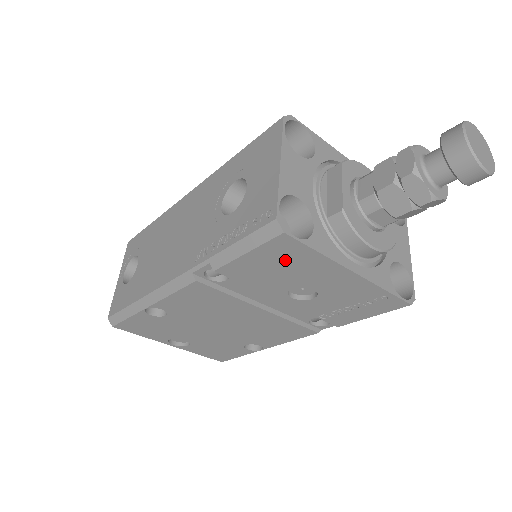
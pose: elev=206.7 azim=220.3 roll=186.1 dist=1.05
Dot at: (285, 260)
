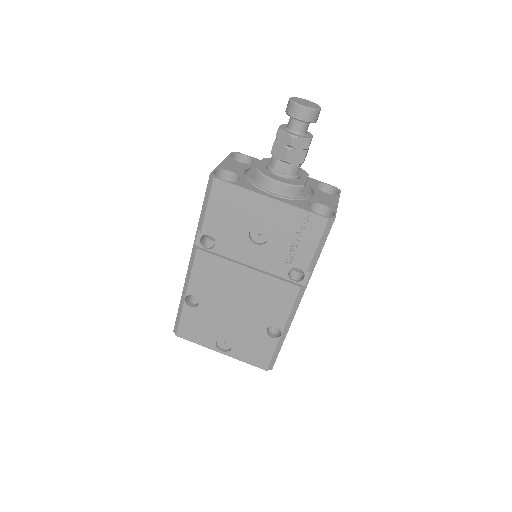
Dot at: (229, 203)
